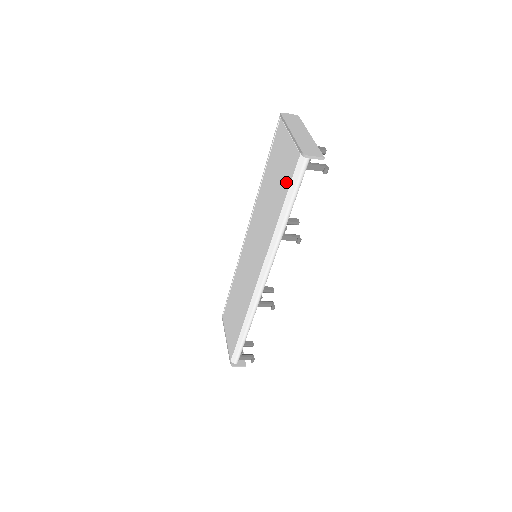
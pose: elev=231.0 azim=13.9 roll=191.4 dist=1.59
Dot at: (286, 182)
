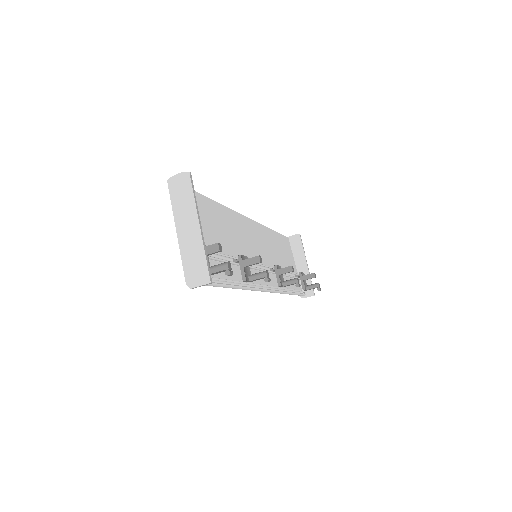
Dot at: occluded
